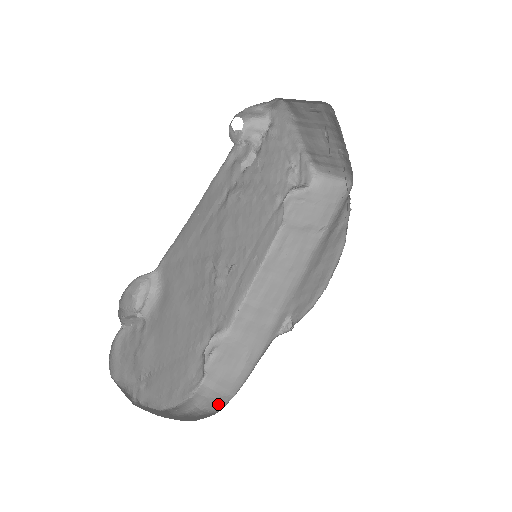
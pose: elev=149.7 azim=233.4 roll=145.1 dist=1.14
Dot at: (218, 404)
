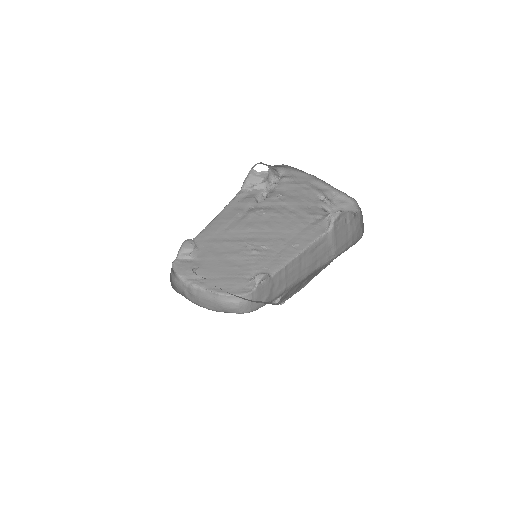
Dot at: (245, 309)
